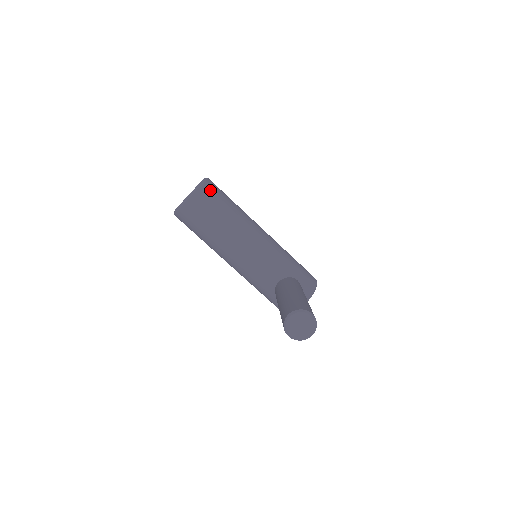
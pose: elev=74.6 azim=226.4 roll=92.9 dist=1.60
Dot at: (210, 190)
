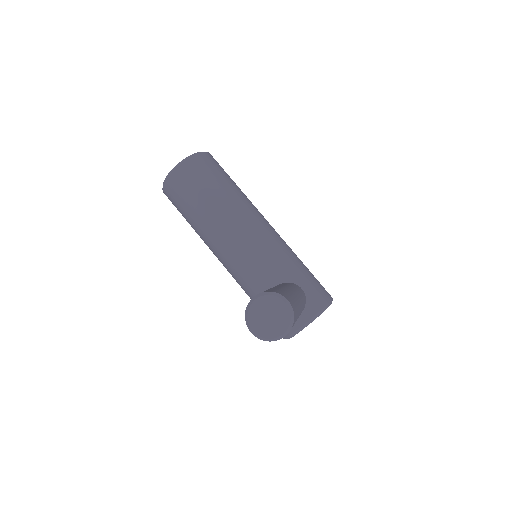
Dot at: (206, 162)
